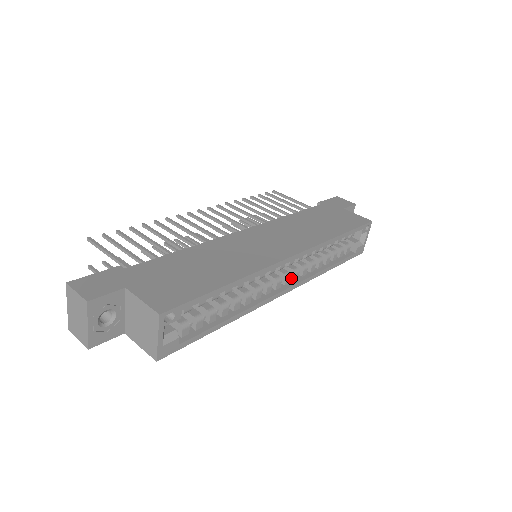
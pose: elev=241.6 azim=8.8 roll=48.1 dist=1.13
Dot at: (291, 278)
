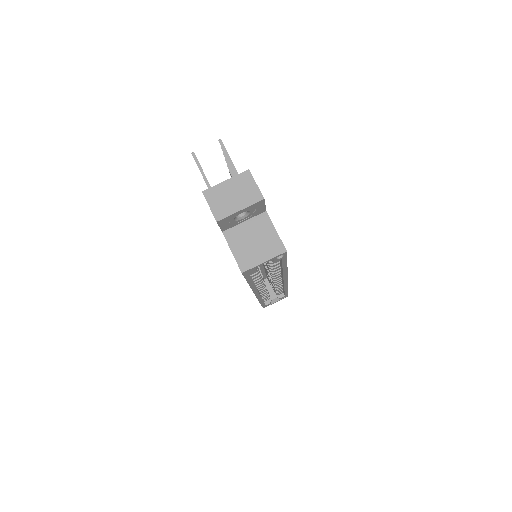
Dot at: occluded
